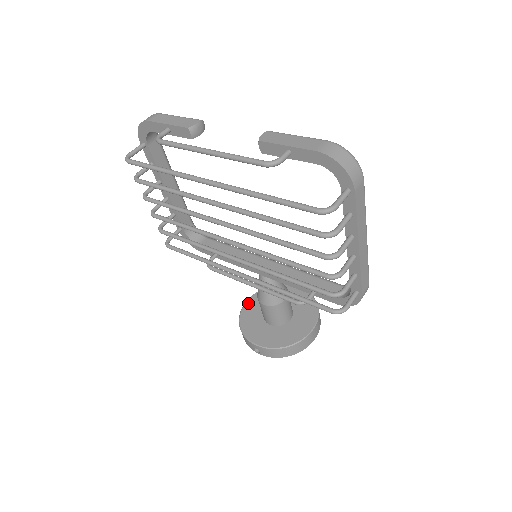
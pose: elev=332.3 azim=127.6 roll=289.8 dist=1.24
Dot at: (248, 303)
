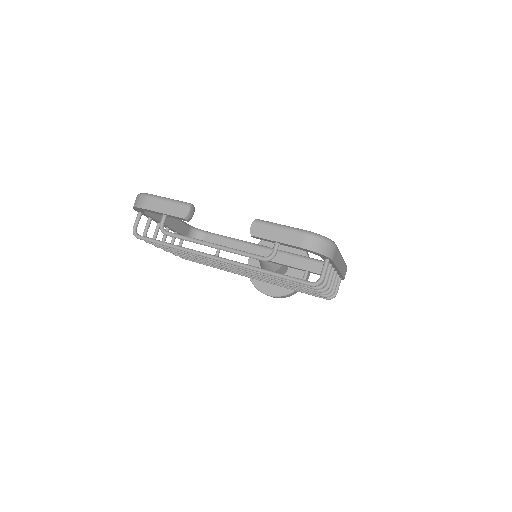
Dot at: (251, 260)
